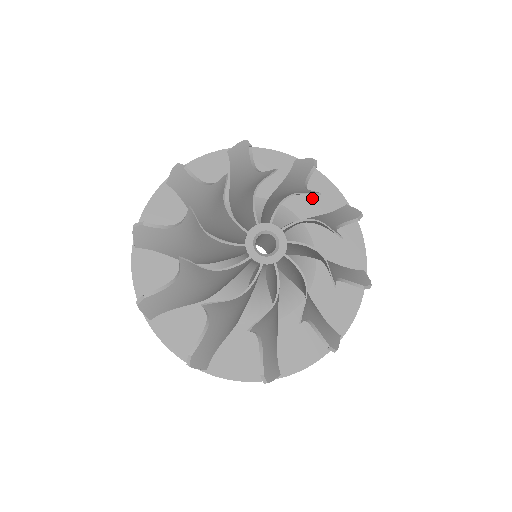
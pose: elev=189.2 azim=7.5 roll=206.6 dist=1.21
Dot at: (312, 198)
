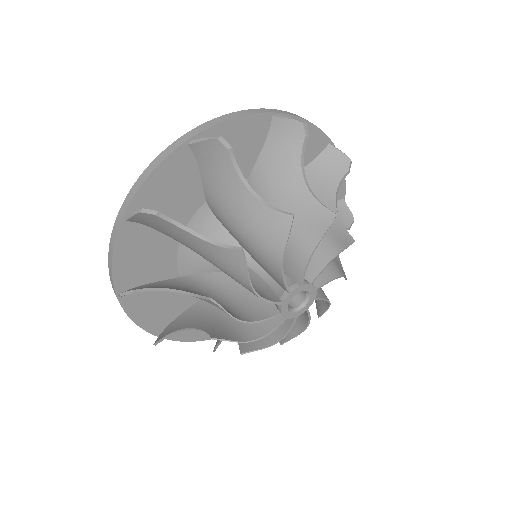
Dot at: occluded
